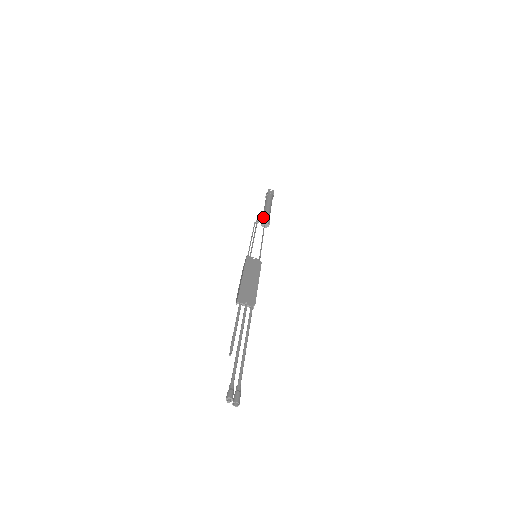
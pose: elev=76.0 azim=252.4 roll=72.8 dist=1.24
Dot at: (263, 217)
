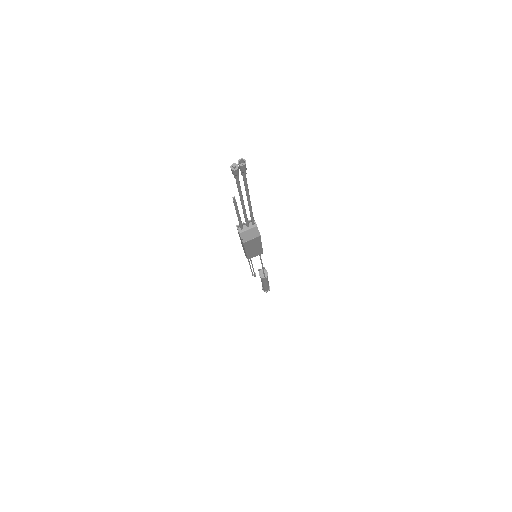
Dot at: occluded
